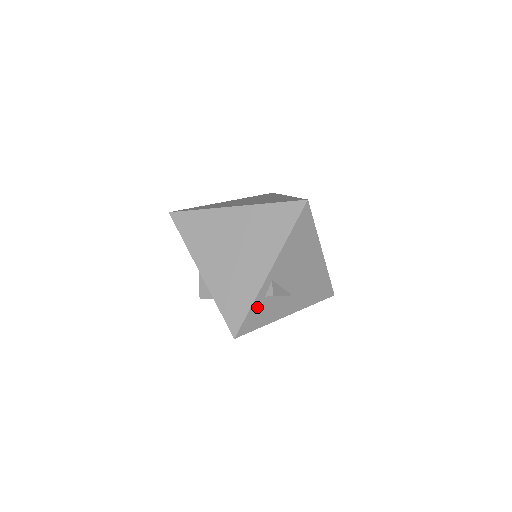
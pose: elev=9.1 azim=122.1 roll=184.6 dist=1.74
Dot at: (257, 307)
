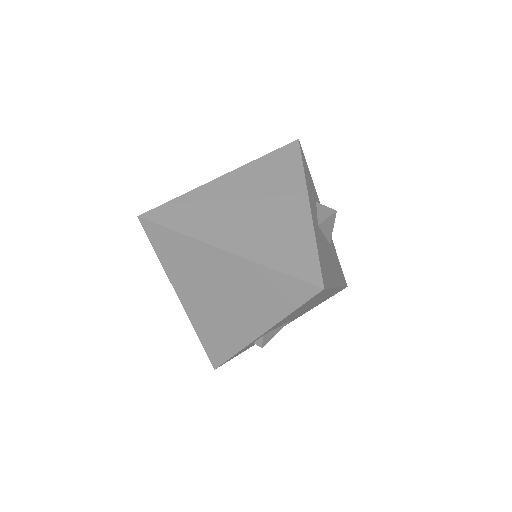
Dot at: occluded
